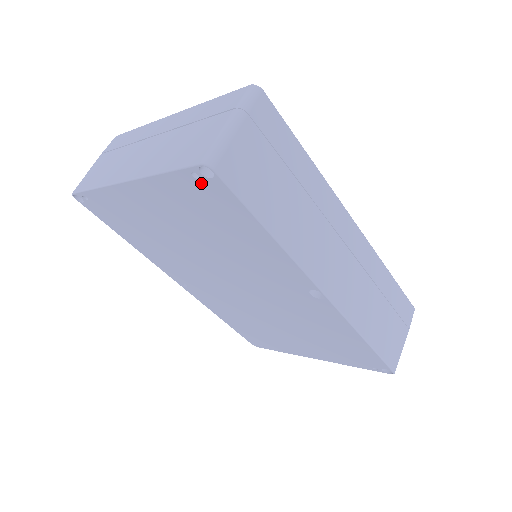
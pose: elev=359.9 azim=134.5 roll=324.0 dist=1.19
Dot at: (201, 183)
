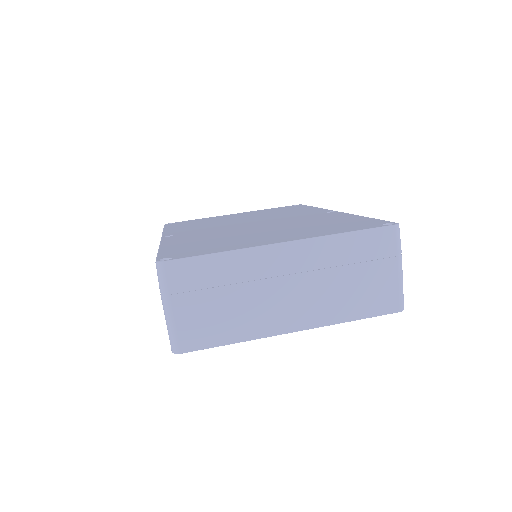
Dot at: occluded
